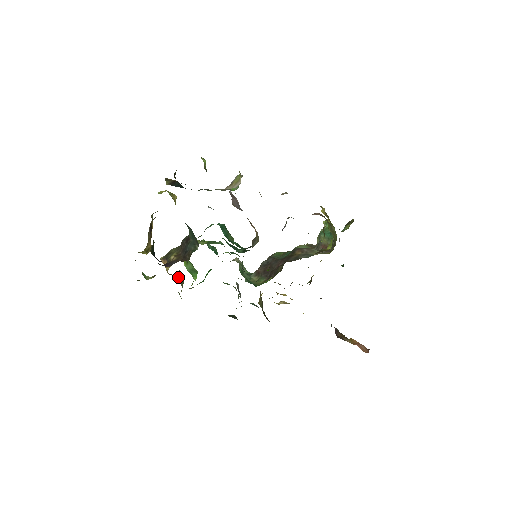
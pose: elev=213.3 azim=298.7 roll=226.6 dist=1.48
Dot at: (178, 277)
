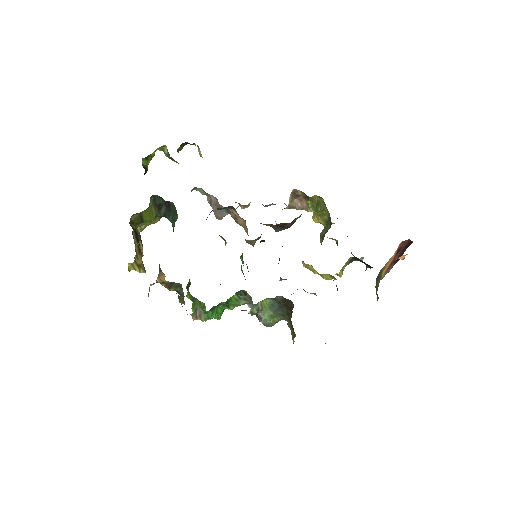
Dot at: occluded
